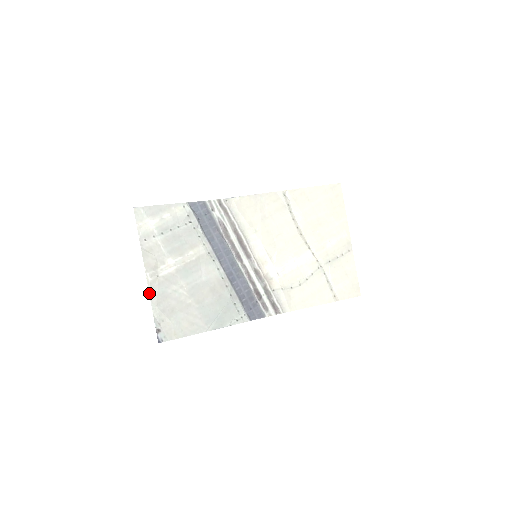
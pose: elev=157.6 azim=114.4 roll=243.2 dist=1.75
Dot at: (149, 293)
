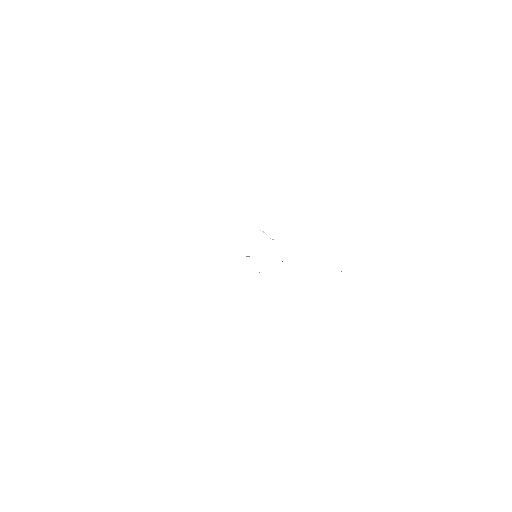
Dot at: occluded
